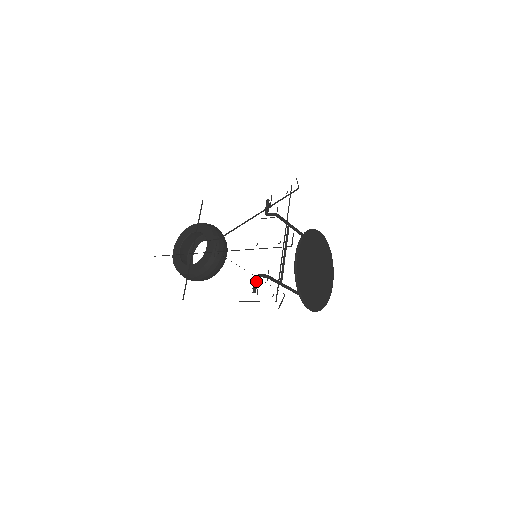
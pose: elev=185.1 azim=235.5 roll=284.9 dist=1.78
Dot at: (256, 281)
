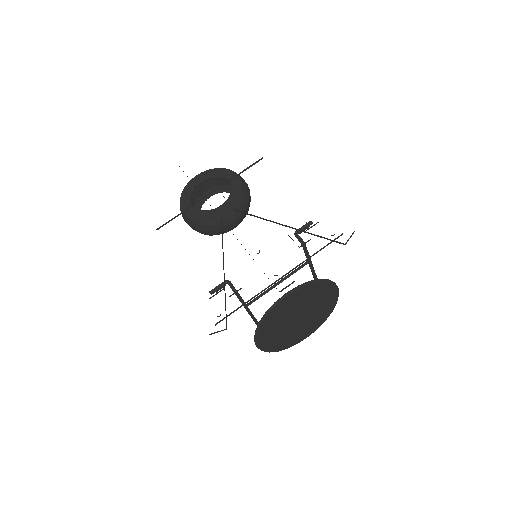
Dot at: (222, 285)
